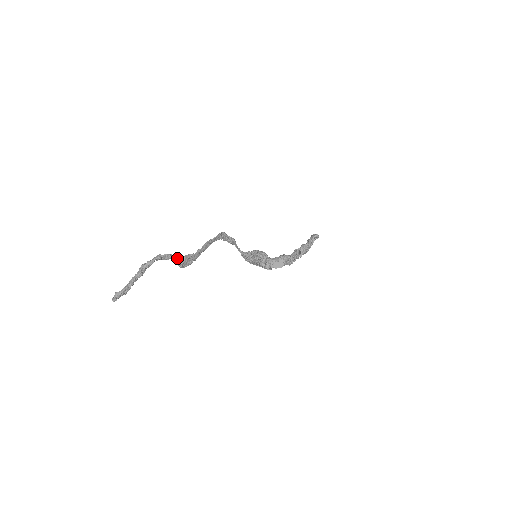
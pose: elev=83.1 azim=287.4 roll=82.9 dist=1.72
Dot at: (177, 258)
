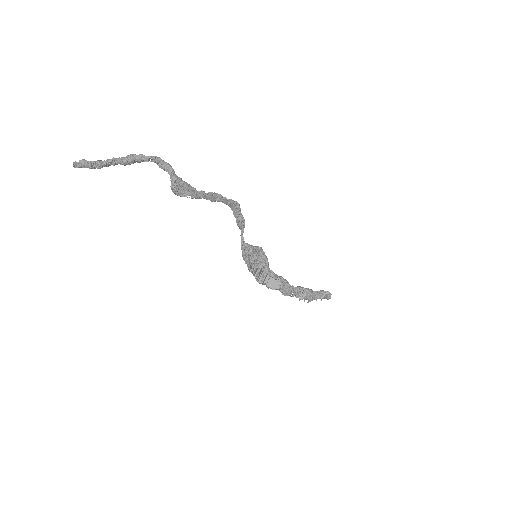
Dot at: (175, 175)
